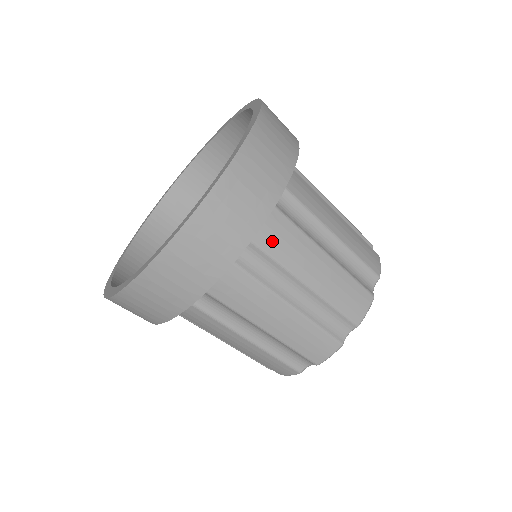
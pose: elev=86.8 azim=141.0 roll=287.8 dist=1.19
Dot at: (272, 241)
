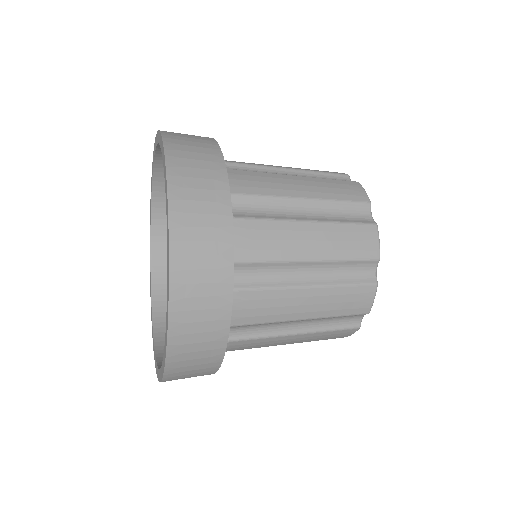
Dot at: (249, 316)
